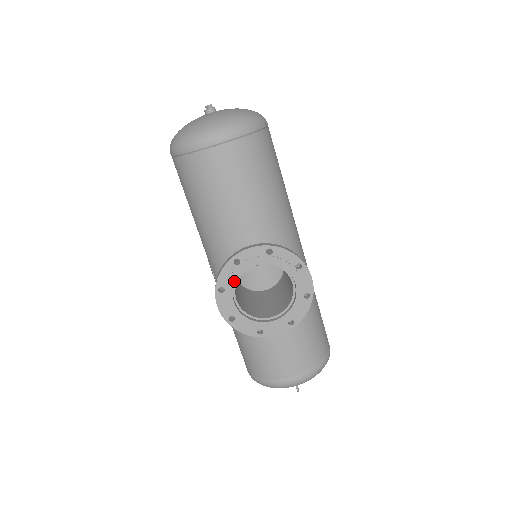
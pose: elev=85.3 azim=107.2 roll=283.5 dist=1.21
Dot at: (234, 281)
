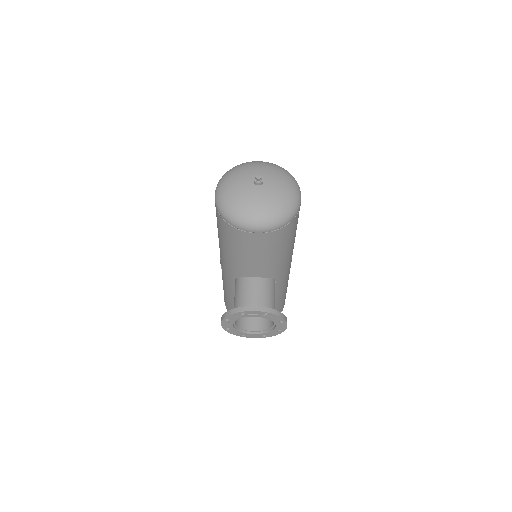
Dot at: (237, 319)
